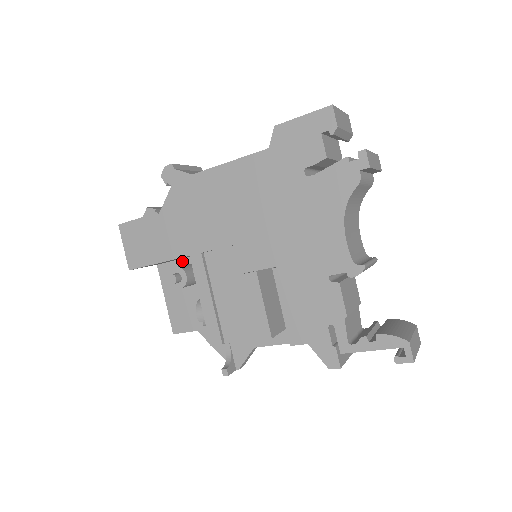
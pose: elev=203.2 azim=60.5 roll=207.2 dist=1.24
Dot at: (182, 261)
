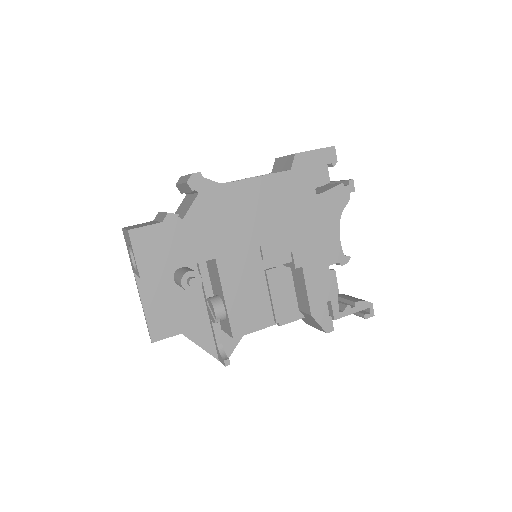
Dot at: occluded
